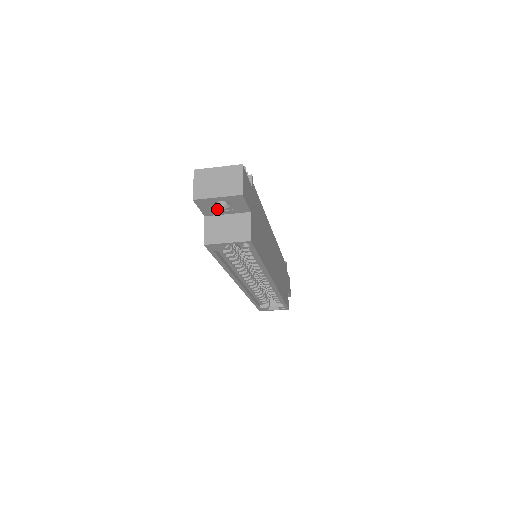
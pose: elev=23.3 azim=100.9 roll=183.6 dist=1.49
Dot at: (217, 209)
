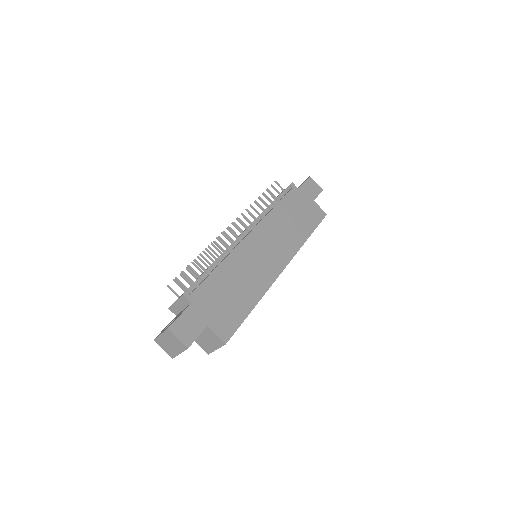
Dot at: occluded
